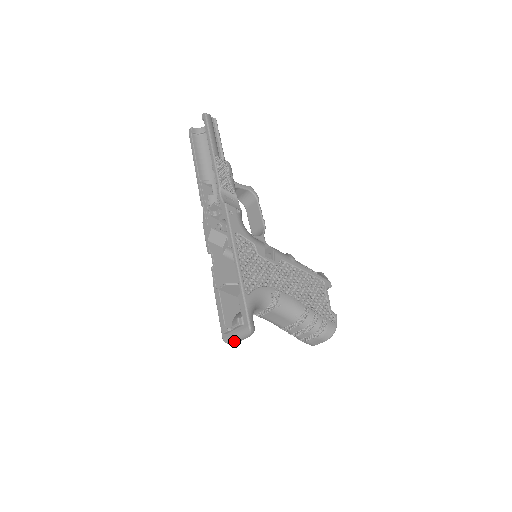
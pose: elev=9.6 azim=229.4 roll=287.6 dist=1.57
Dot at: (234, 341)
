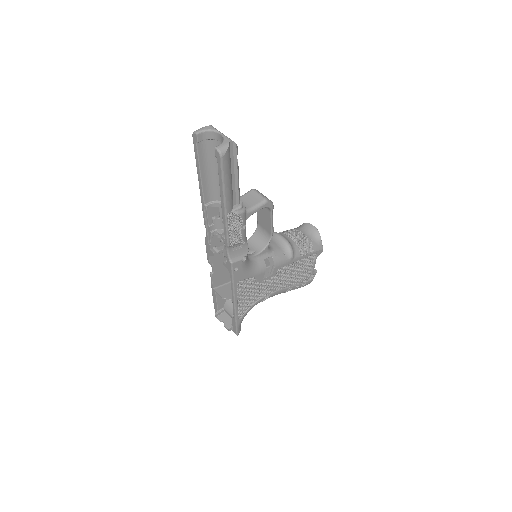
Dot at: occluded
